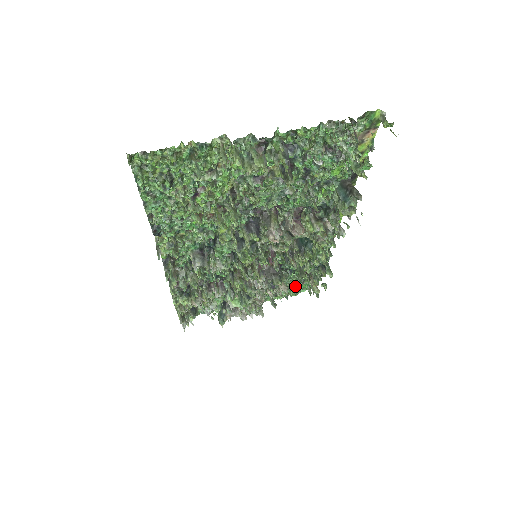
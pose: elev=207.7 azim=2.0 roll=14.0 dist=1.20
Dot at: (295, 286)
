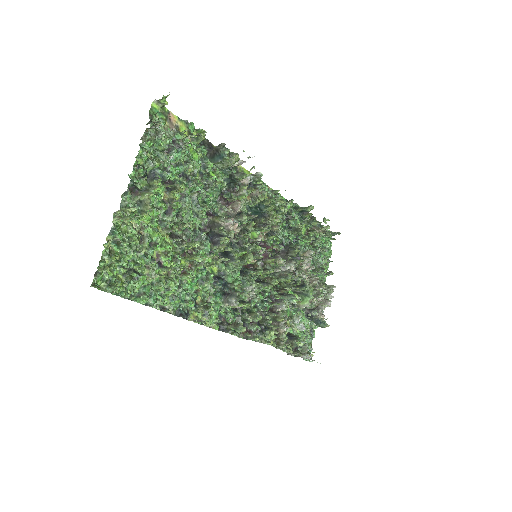
Dot at: (319, 248)
